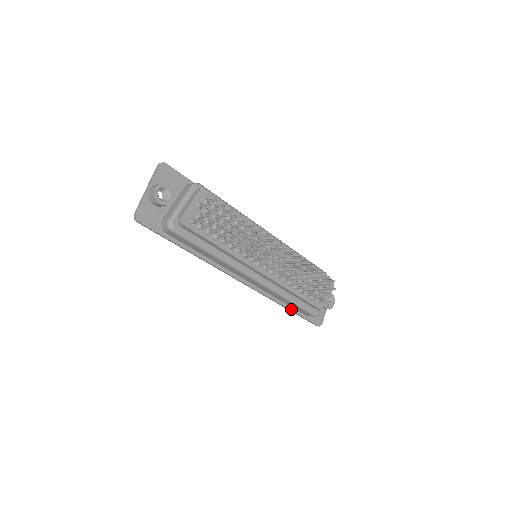
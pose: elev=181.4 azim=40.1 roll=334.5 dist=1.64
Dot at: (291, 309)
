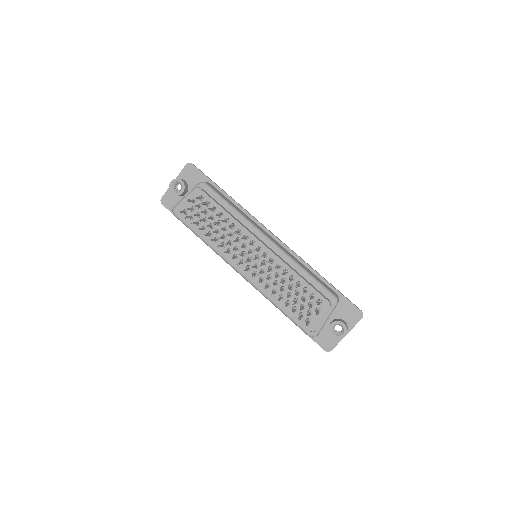
Dot at: occluded
